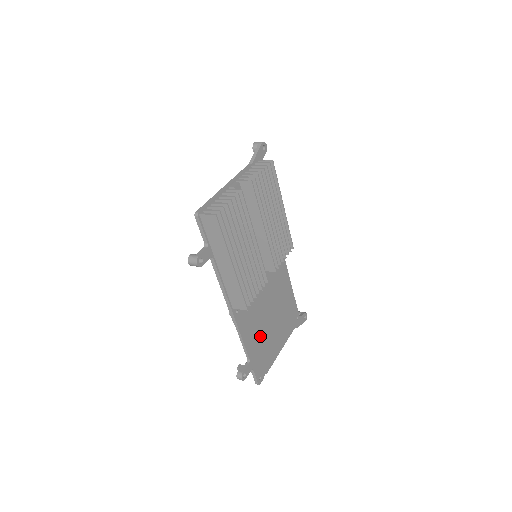
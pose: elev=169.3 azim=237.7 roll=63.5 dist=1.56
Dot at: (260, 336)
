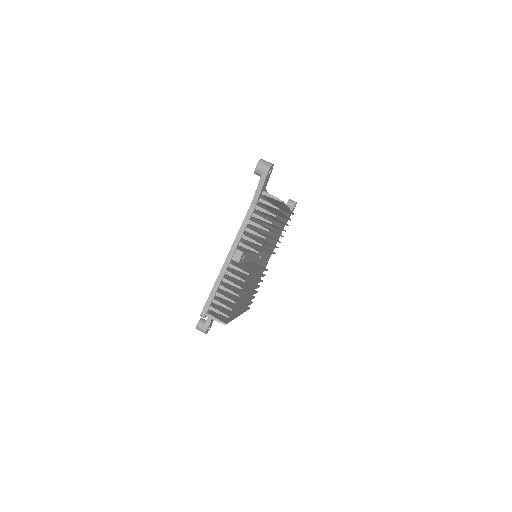
Dot at: occluded
